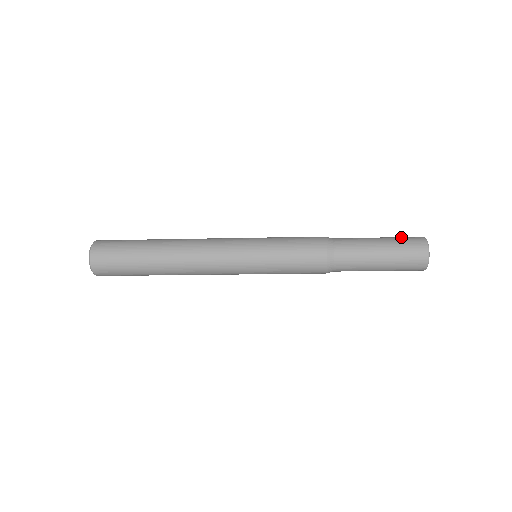
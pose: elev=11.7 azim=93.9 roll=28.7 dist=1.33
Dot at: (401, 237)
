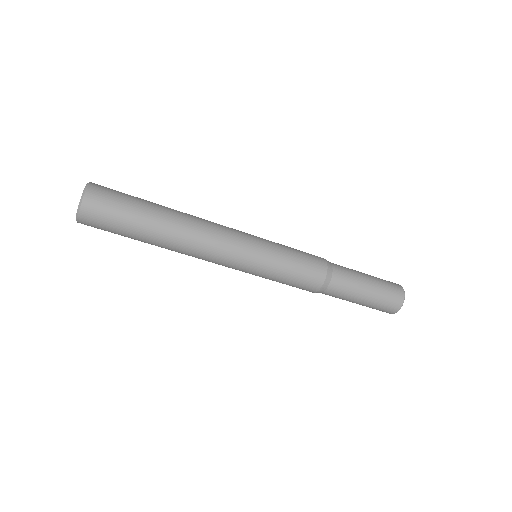
Dot at: occluded
